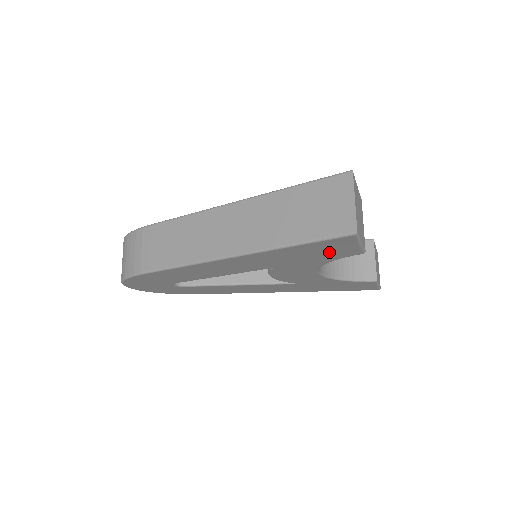
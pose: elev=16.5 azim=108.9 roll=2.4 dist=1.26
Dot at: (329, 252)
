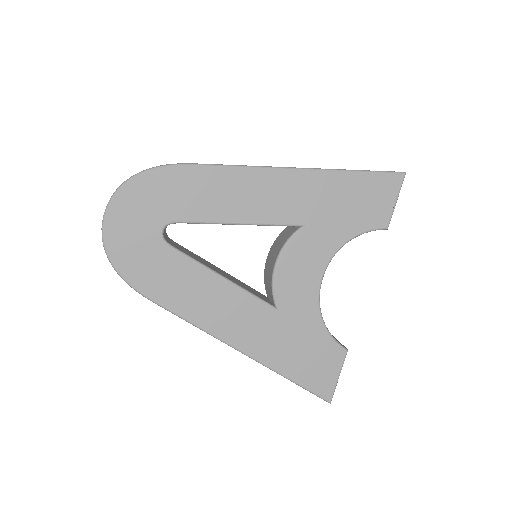
Dot at: (369, 206)
